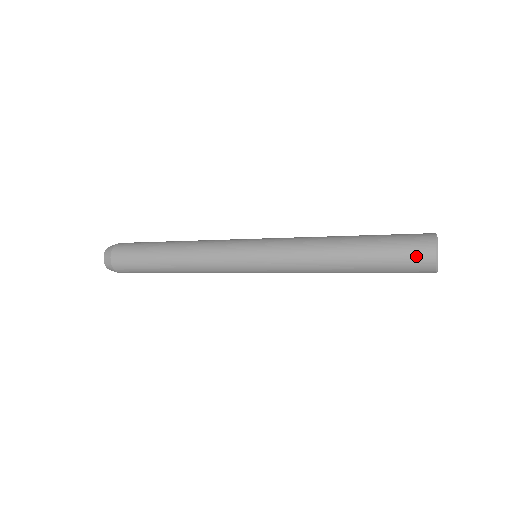
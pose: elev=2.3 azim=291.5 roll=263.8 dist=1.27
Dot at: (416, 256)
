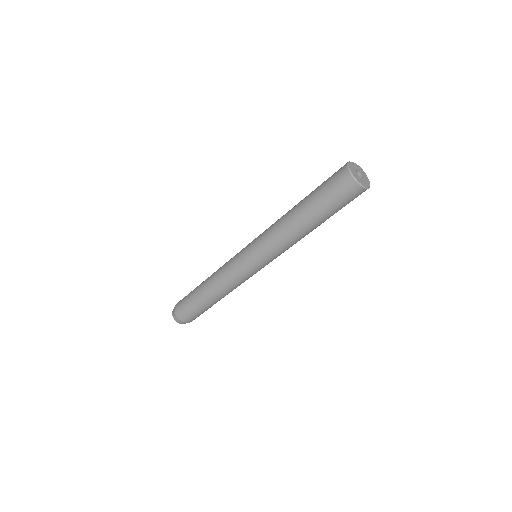
Dot at: (336, 172)
